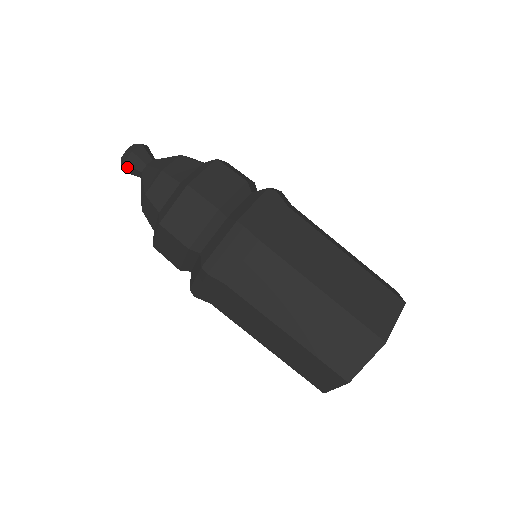
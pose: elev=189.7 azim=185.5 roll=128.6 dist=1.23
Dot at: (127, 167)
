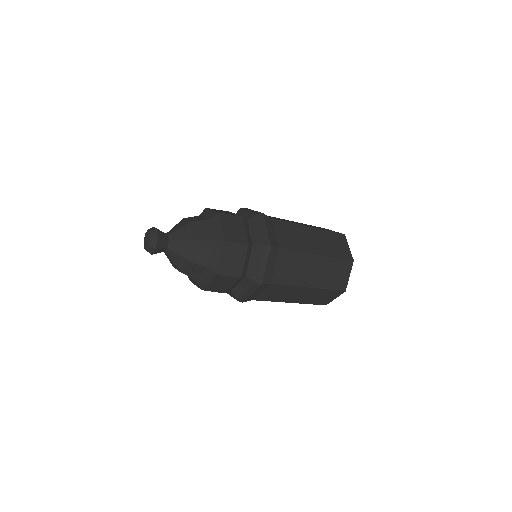
Dot at: (153, 253)
